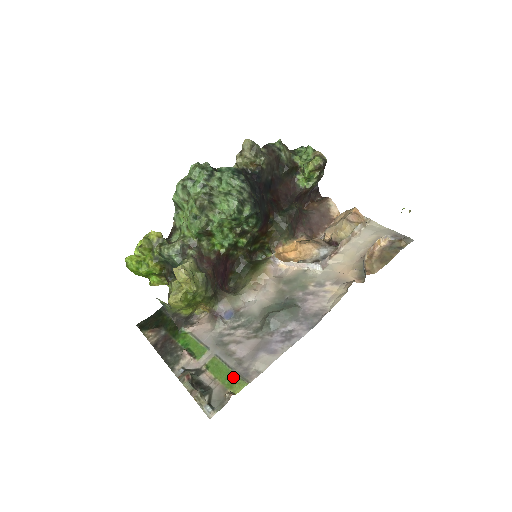
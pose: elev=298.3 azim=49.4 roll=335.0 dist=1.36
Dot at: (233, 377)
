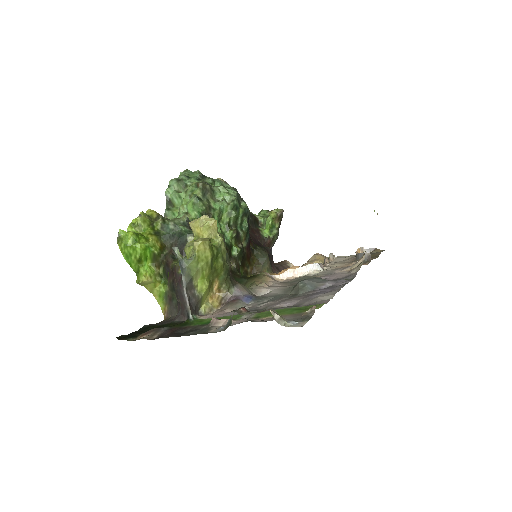
Dot at: (300, 308)
